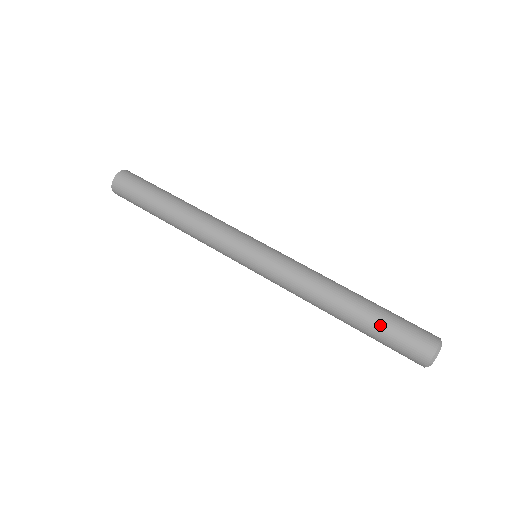
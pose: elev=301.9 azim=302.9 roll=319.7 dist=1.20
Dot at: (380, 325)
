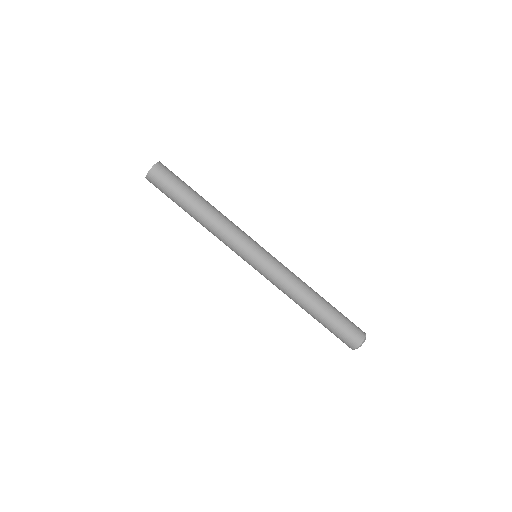
Dot at: (327, 326)
